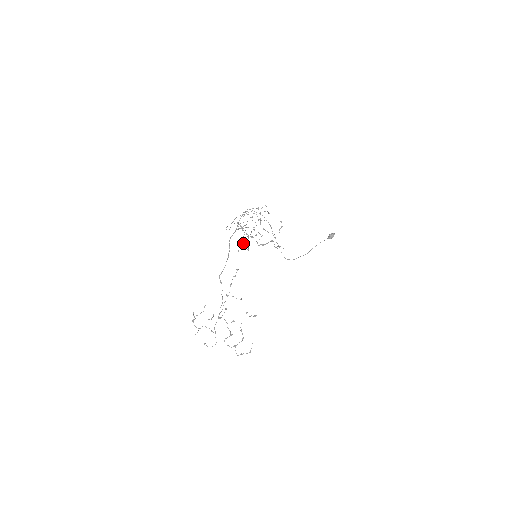
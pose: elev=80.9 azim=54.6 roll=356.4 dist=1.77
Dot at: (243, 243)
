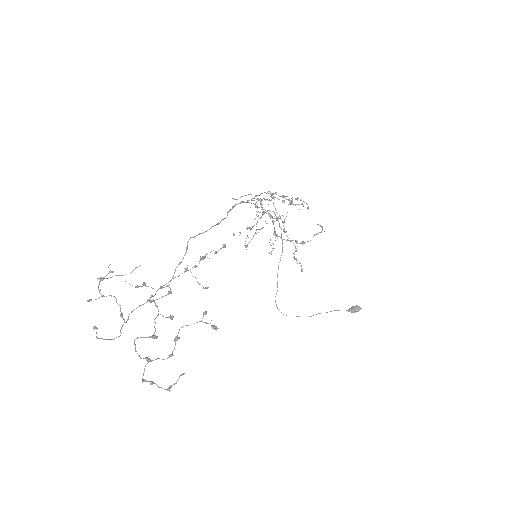
Dot at: (247, 227)
